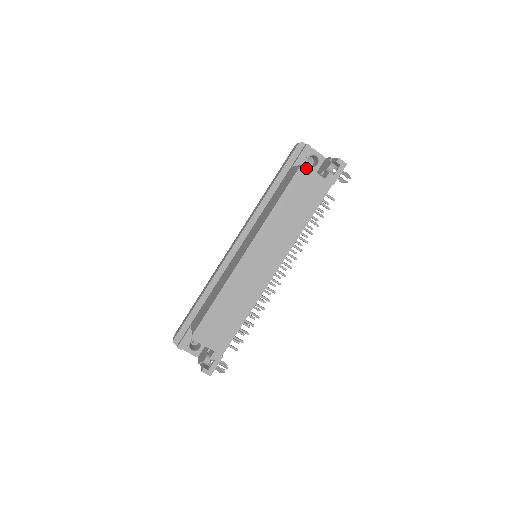
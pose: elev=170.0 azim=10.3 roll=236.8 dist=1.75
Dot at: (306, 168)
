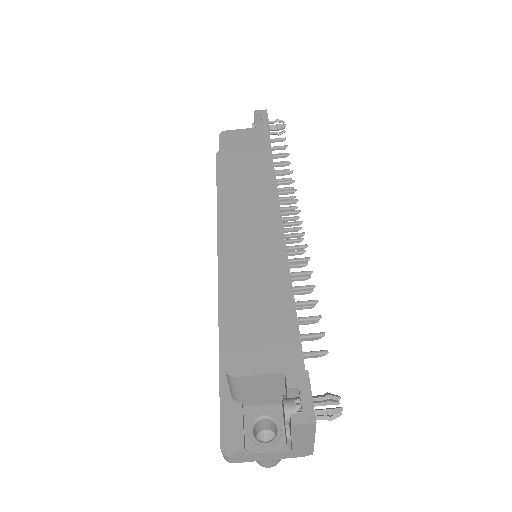
Dot at: (227, 132)
